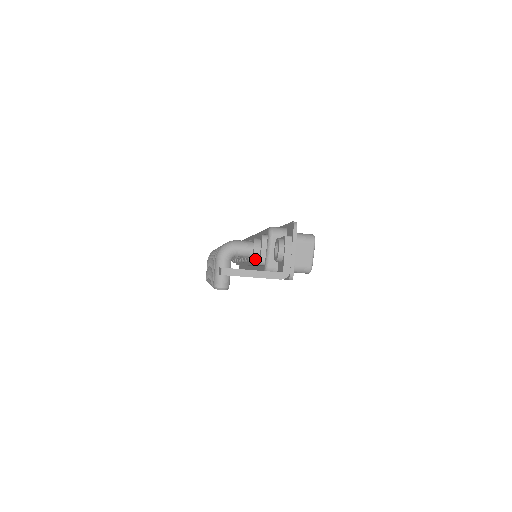
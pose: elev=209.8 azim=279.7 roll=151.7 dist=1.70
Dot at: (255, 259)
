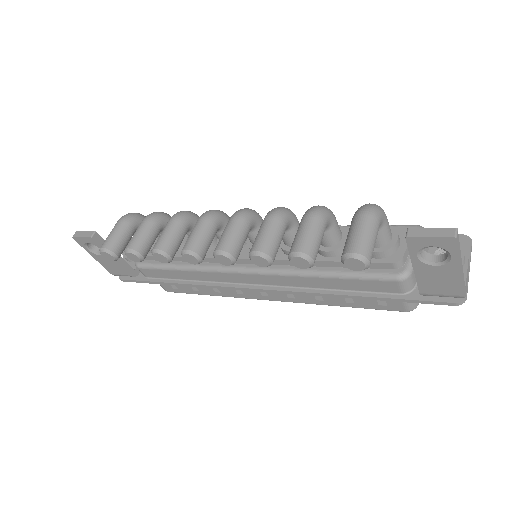
Dot at: (388, 252)
